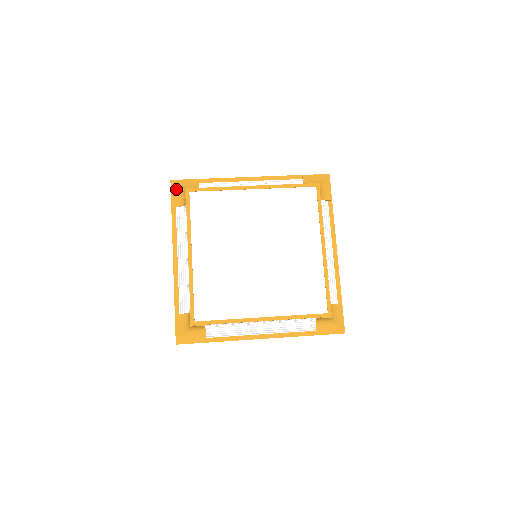
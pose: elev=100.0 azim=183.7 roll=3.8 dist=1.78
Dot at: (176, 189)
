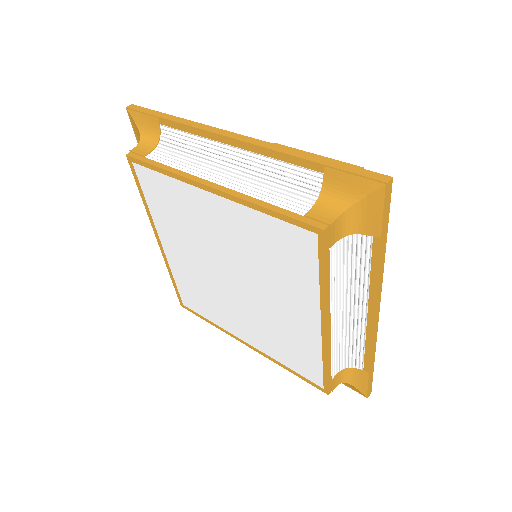
Dot at: (135, 126)
